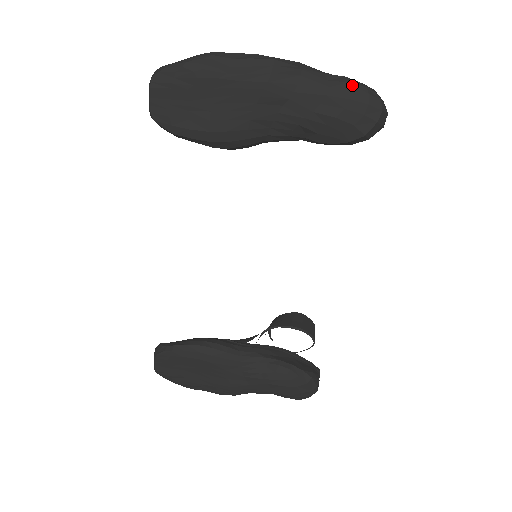
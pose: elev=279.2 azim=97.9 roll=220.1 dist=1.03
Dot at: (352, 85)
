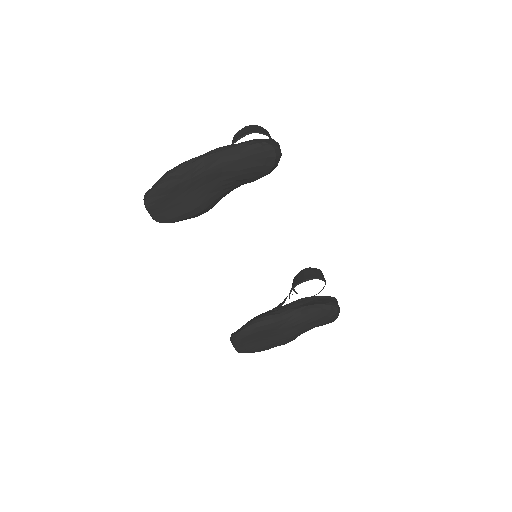
Dot at: (251, 146)
